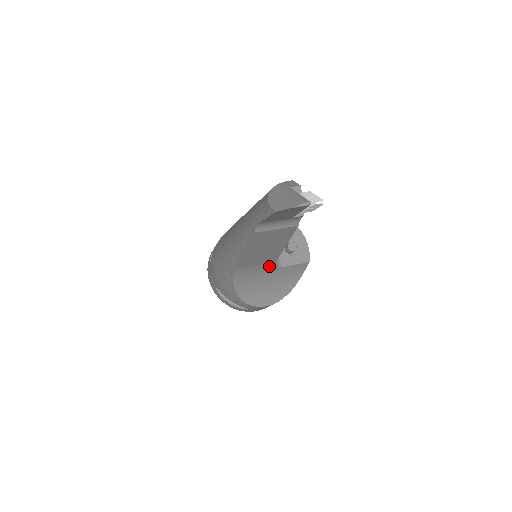
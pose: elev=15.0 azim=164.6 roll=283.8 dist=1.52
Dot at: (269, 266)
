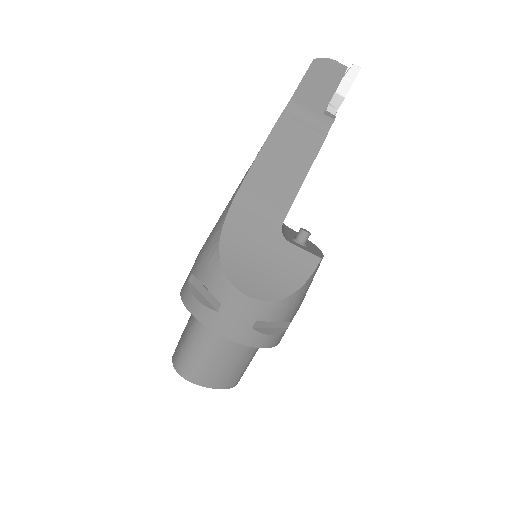
Dot at: (273, 225)
